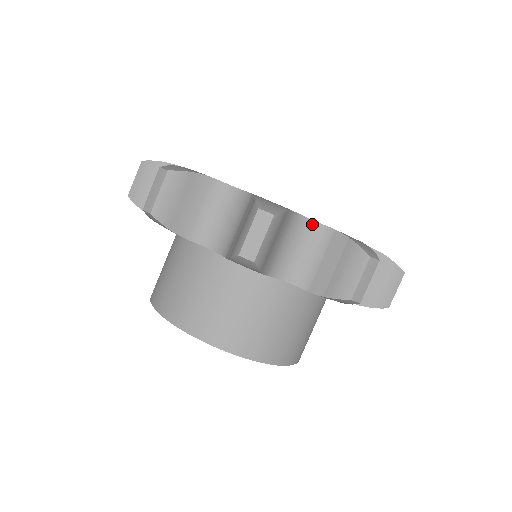
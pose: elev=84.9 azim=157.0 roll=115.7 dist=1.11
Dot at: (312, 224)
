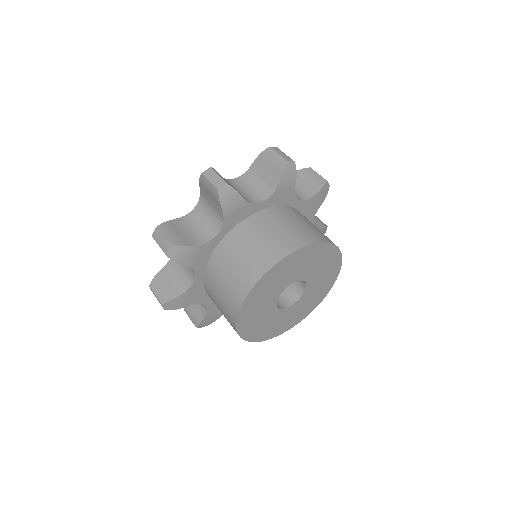
Dot at: (197, 208)
